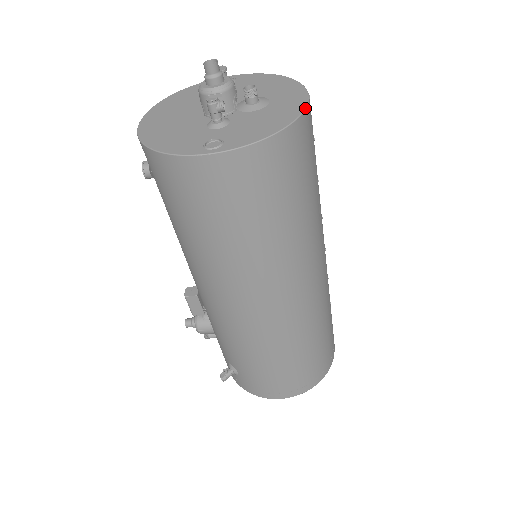
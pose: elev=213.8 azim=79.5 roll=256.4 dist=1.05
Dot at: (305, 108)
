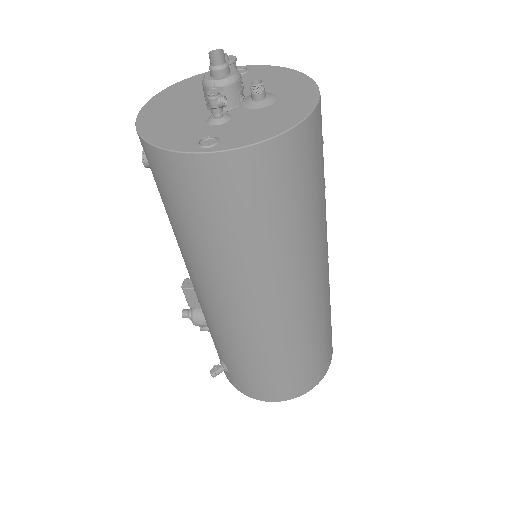
Dot at: (312, 111)
